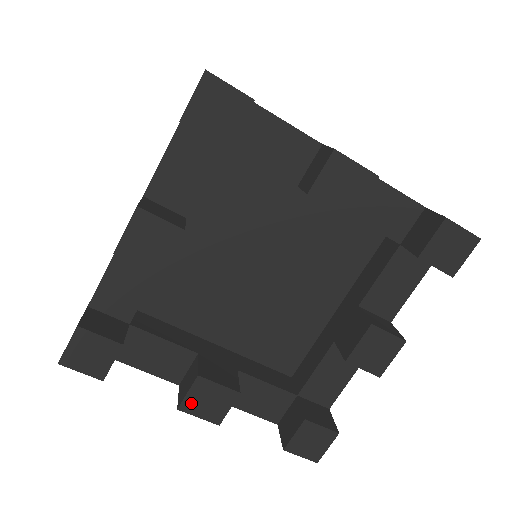
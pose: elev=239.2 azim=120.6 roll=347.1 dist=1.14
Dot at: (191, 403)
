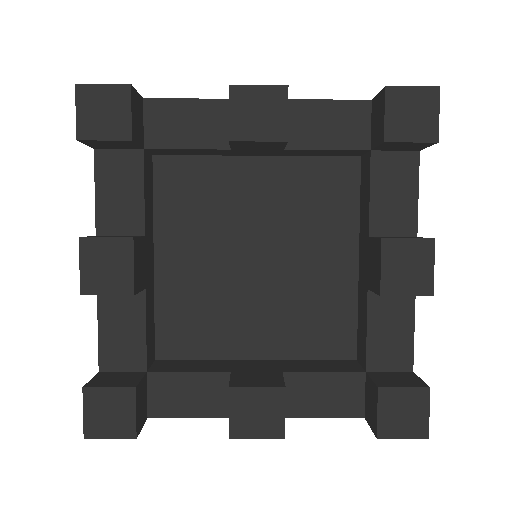
Dot at: (239, 424)
